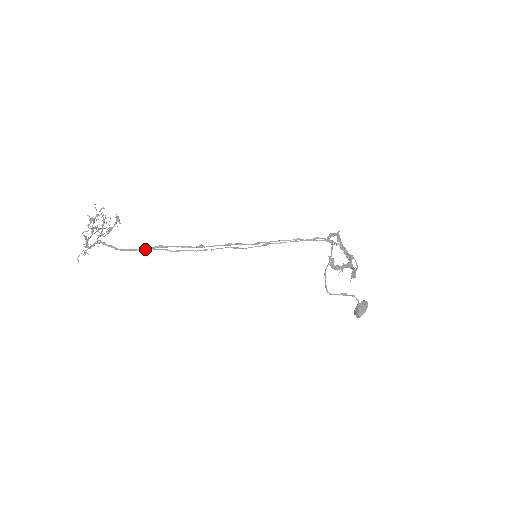
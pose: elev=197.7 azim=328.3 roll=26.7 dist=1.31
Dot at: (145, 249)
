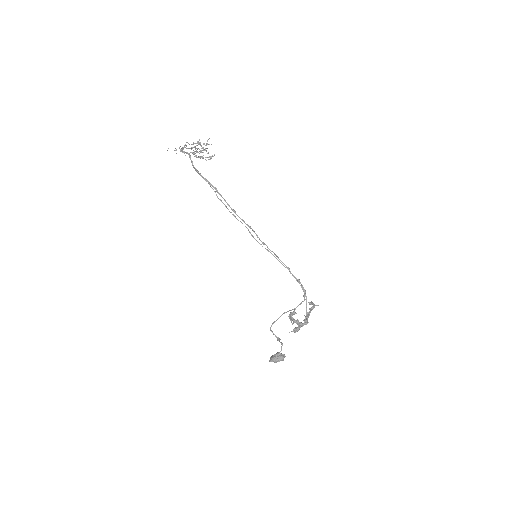
Dot at: (206, 180)
